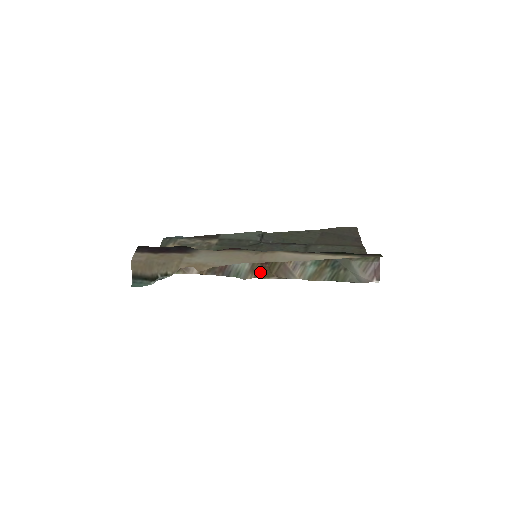
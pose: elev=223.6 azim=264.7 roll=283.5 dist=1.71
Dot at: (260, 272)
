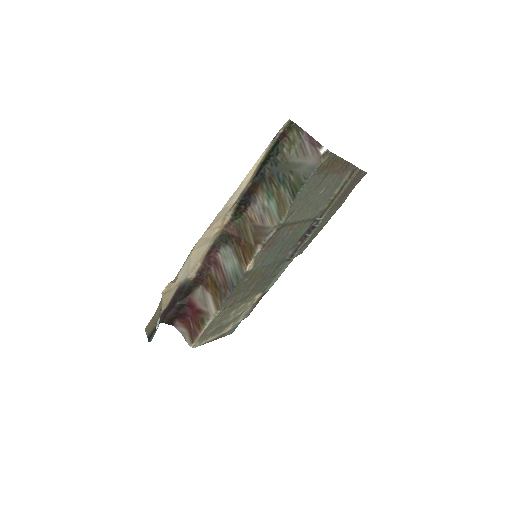
Dot at: (246, 255)
